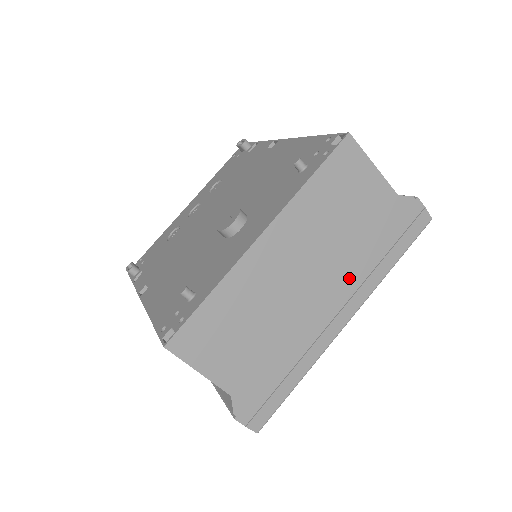
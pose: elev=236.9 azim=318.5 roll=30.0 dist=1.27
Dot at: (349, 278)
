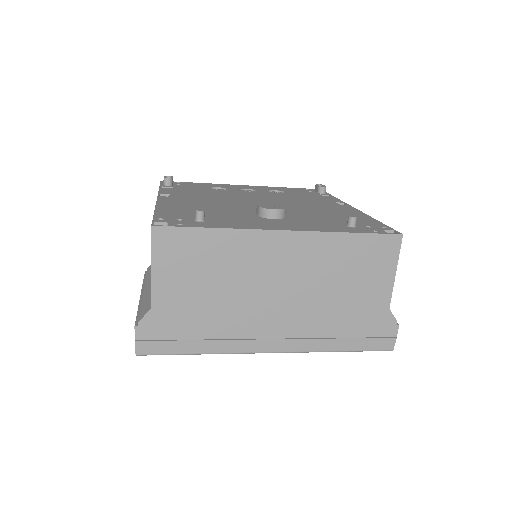
Dot at: (304, 324)
